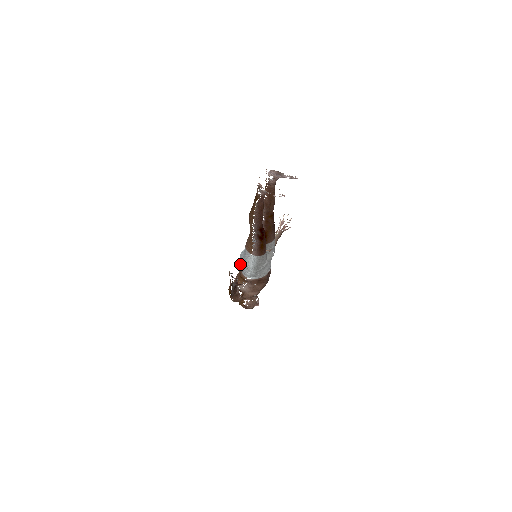
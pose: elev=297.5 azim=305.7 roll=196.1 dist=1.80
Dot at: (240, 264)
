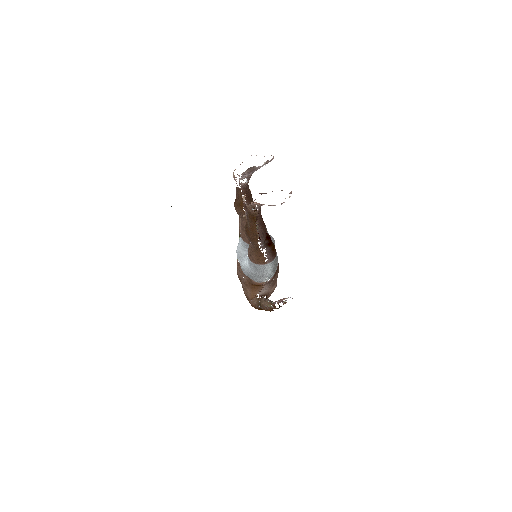
Dot at: (250, 278)
